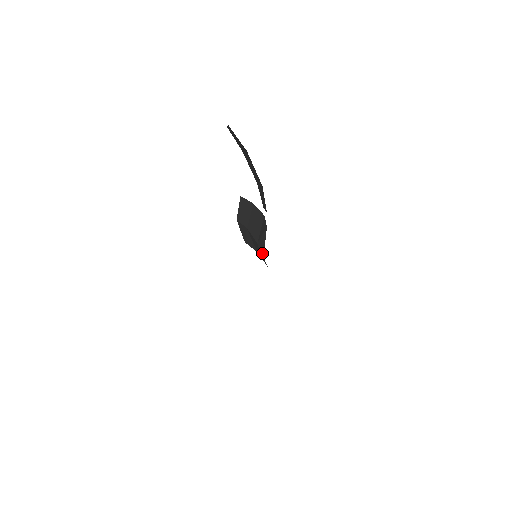
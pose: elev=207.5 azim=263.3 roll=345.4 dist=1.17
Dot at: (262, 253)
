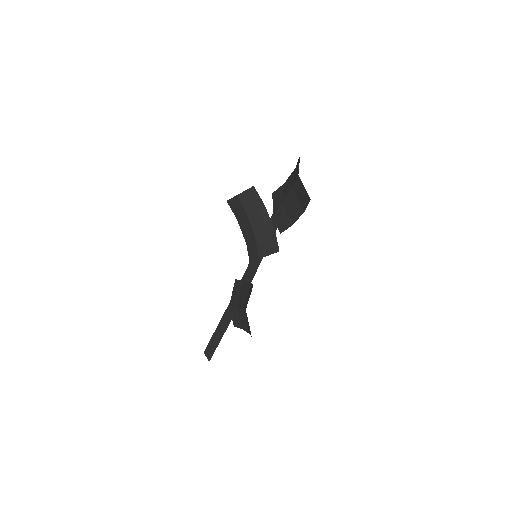
Dot at: (260, 254)
